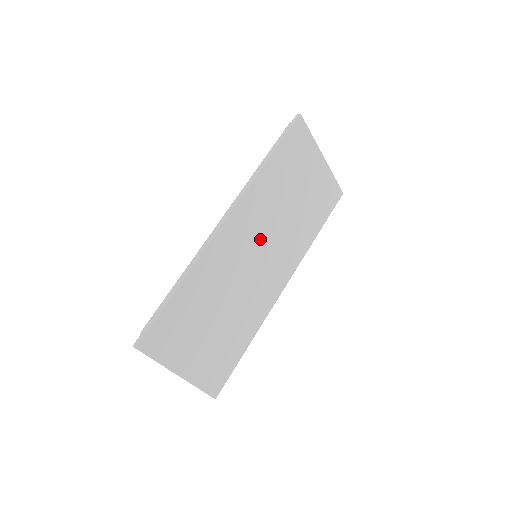
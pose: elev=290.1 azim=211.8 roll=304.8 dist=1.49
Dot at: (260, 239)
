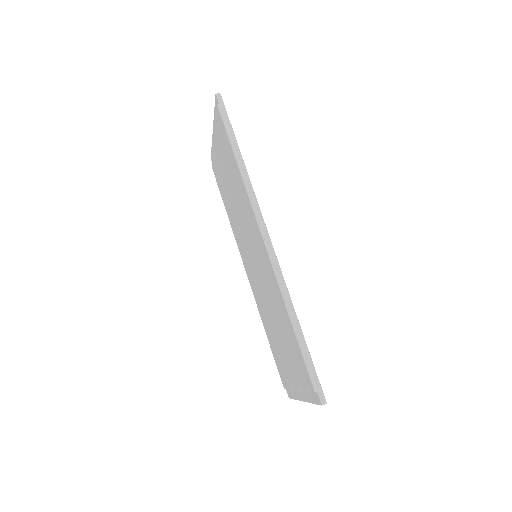
Dot at: occluded
